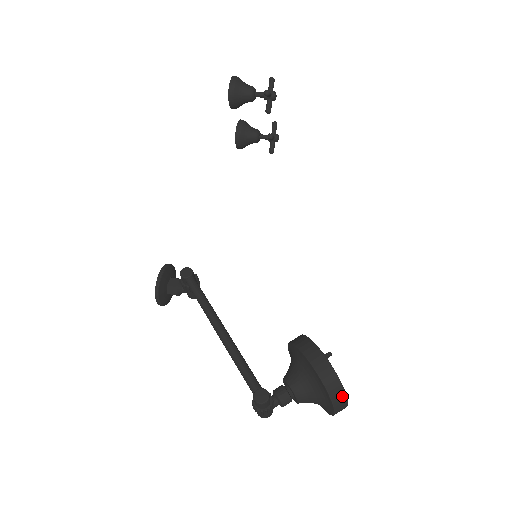
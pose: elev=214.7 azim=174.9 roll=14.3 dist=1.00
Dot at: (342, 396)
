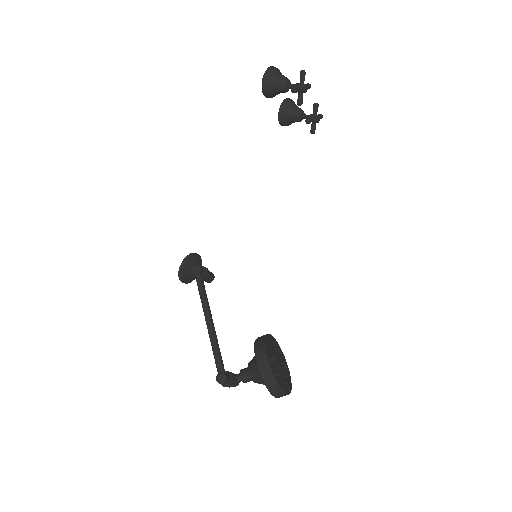
Dot at: (278, 390)
